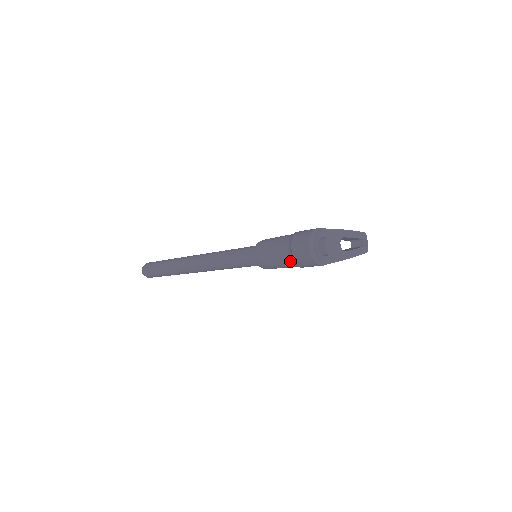
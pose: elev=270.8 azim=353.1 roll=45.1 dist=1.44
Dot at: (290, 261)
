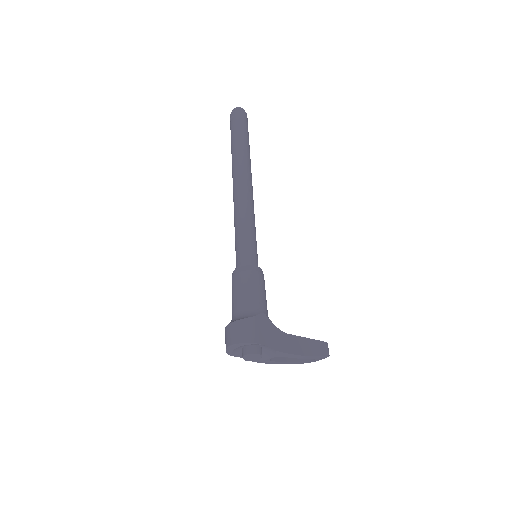
Dot at: (232, 317)
